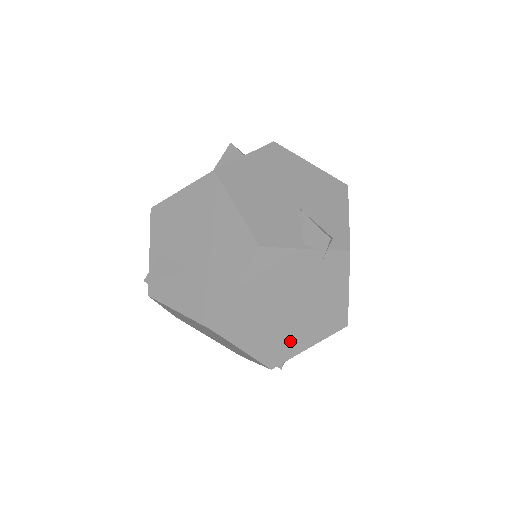
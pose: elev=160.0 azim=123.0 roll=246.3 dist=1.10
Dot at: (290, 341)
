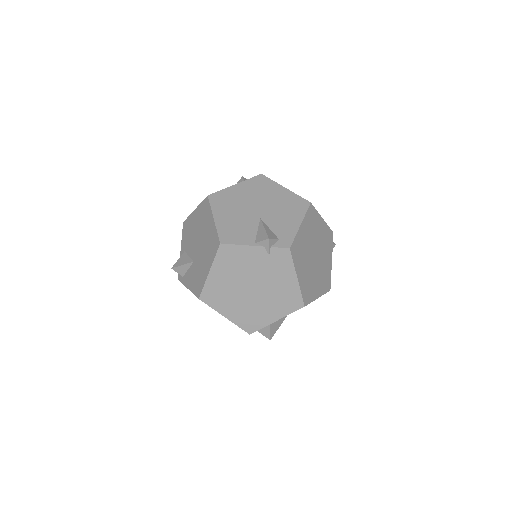
Dot at: (259, 314)
